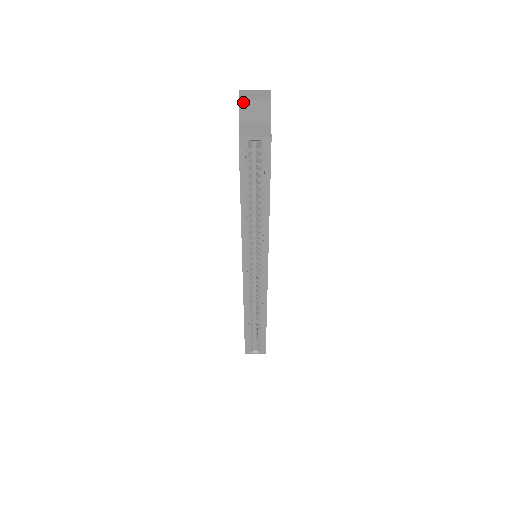
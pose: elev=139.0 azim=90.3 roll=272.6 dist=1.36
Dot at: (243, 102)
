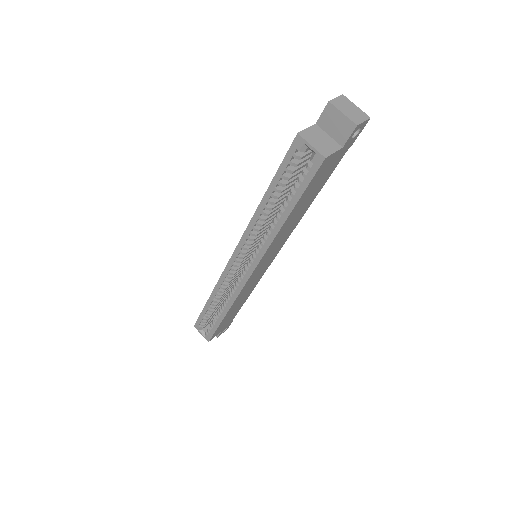
Dot at: (332, 106)
